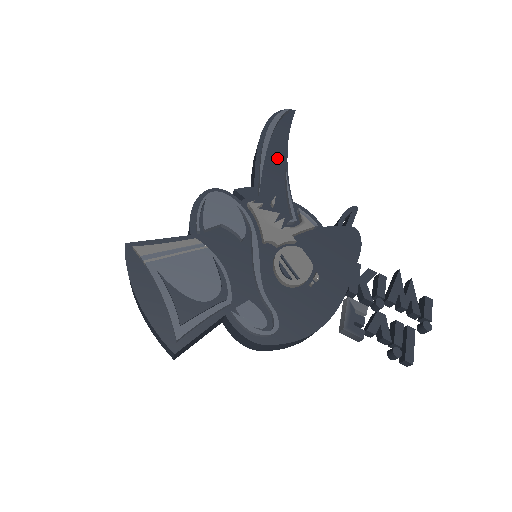
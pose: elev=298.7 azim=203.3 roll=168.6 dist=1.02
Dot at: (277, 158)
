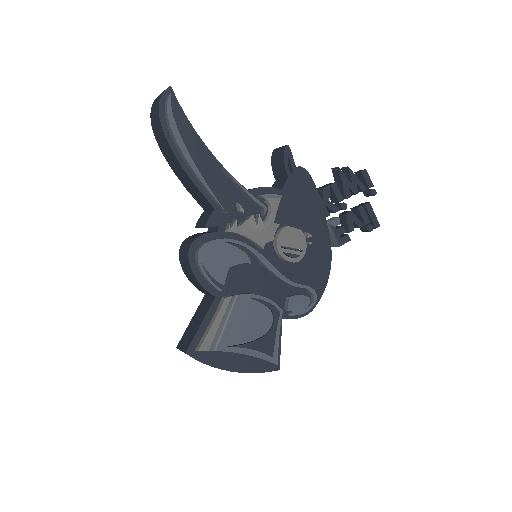
Dot at: (204, 161)
